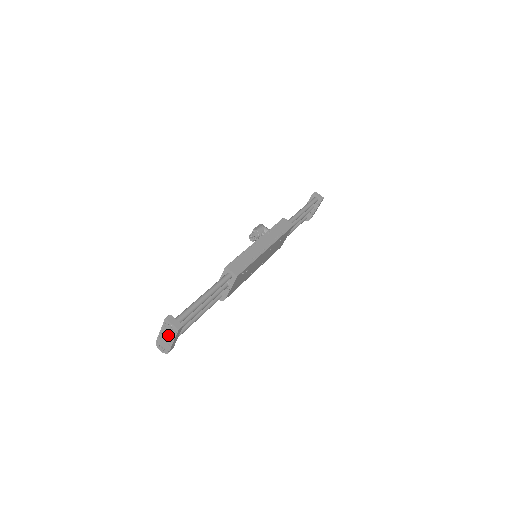
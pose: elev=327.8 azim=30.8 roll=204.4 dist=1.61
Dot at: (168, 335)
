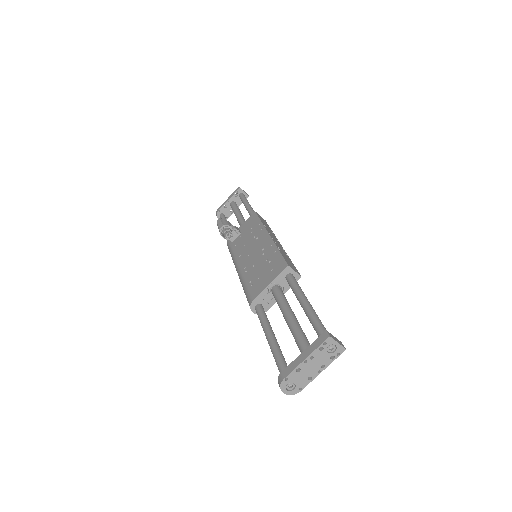
Dot at: (318, 363)
